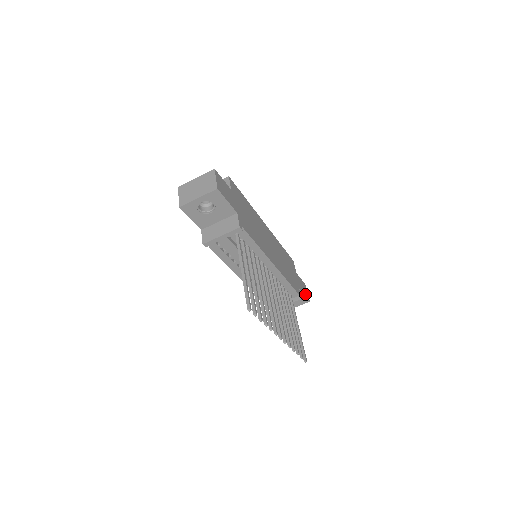
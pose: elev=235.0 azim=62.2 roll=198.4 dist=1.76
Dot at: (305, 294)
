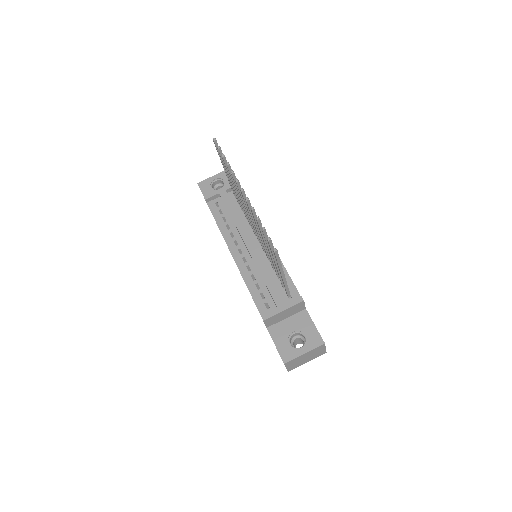
Dot at: (318, 332)
